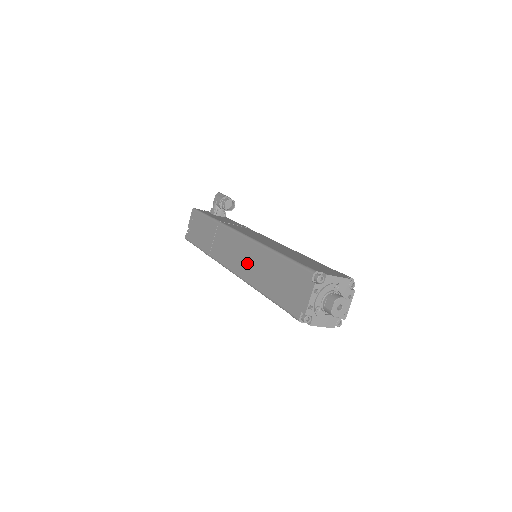
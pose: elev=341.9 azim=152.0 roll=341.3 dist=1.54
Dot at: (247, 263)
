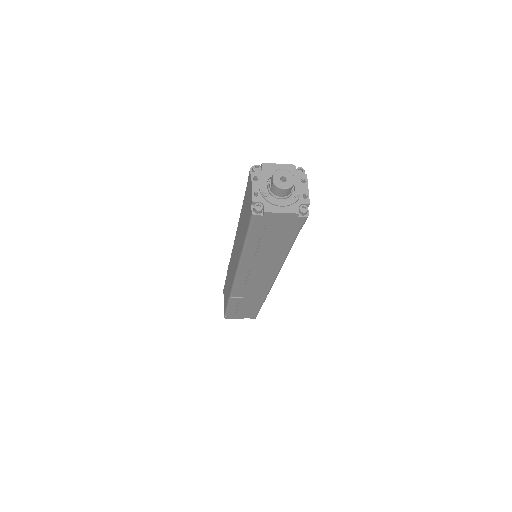
Dot at: (237, 250)
